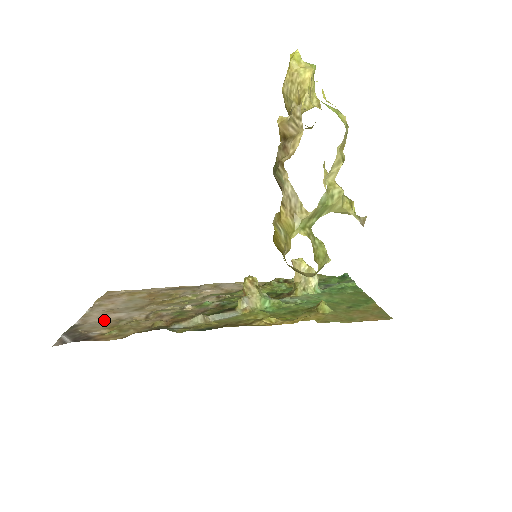
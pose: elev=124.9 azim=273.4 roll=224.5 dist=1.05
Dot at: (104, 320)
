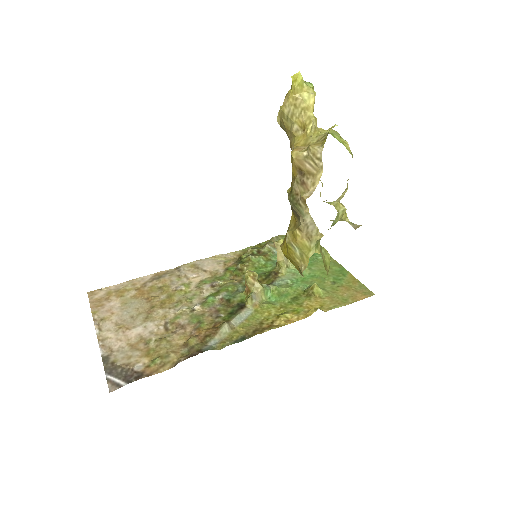
Dot at: (128, 343)
